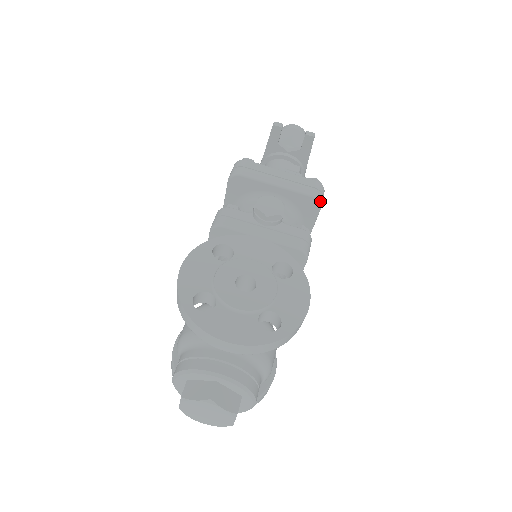
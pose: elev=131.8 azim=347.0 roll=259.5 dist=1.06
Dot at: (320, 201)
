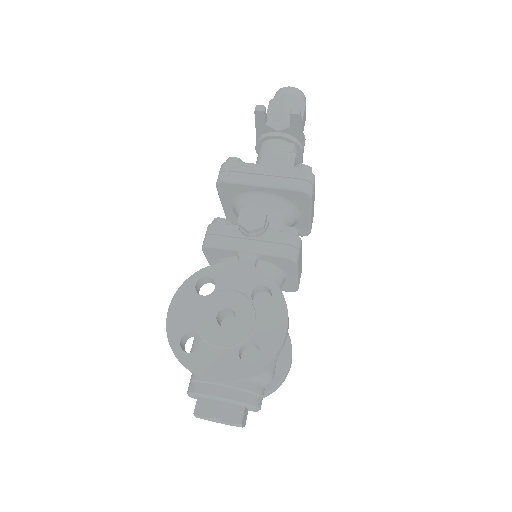
Dot at: (308, 193)
